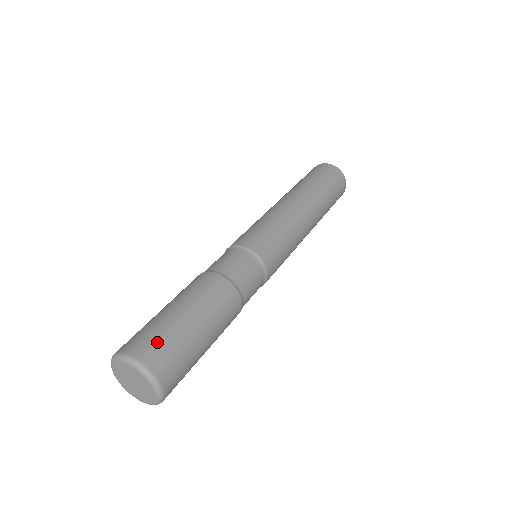
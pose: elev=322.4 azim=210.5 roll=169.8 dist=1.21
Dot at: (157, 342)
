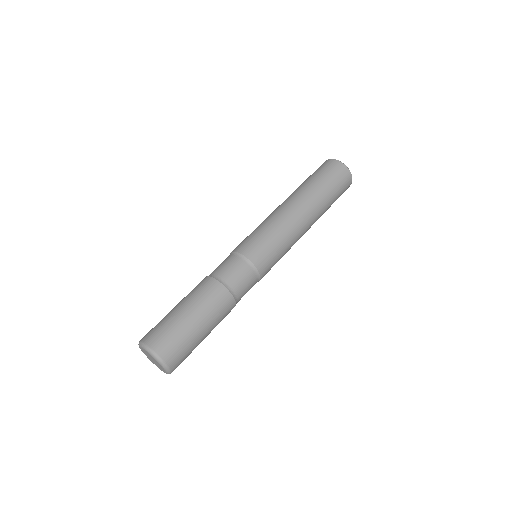
Dot at: (180, 351)
